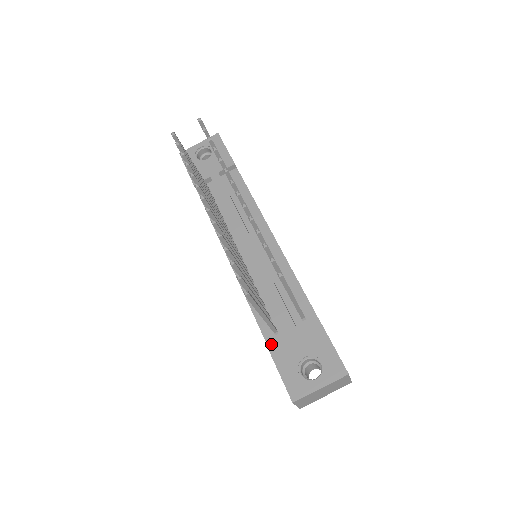
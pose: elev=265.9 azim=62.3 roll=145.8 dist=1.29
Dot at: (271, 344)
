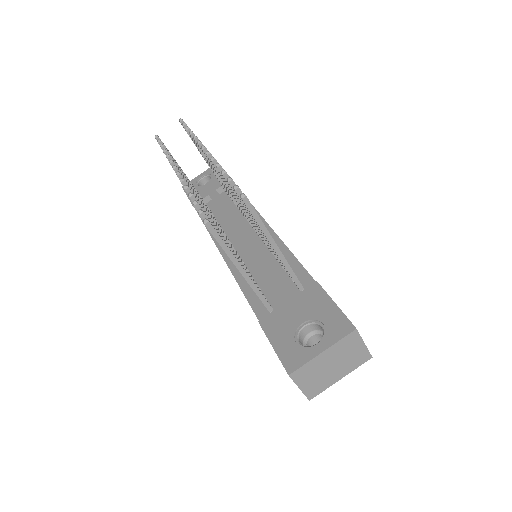
Dot at: (263, 319)
